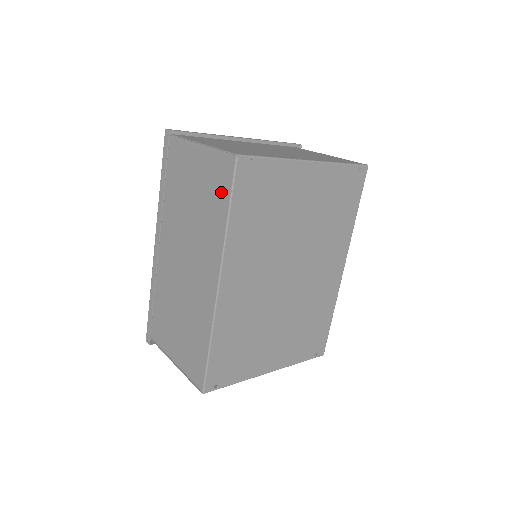
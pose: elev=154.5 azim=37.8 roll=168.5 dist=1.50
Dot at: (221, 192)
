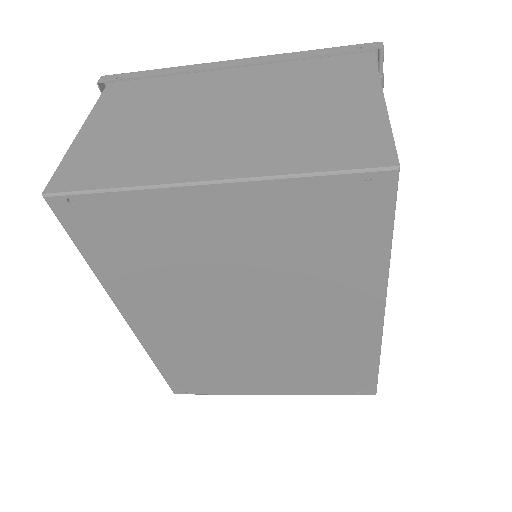
Dot at: occluded
